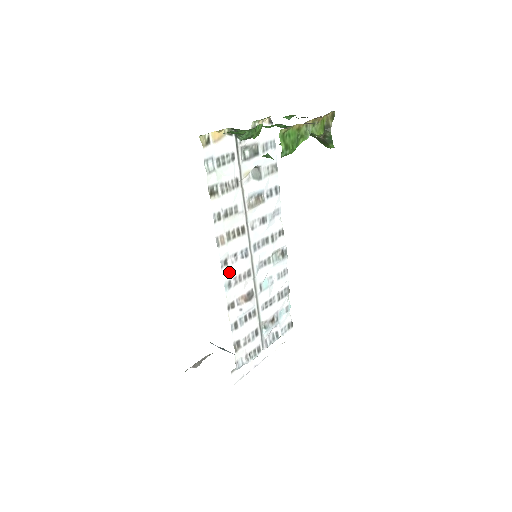
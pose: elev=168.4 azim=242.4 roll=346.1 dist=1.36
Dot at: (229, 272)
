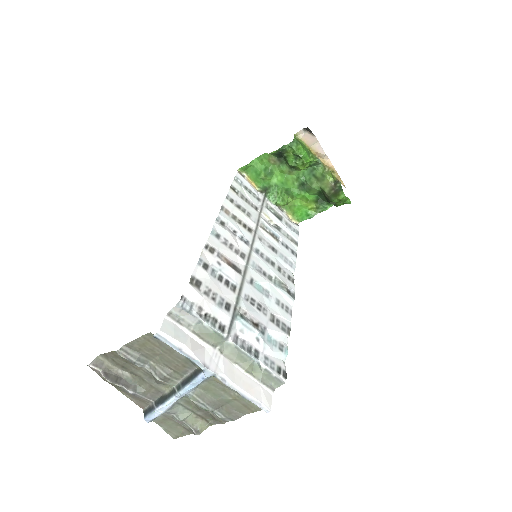
Dot at: (222, 230)
